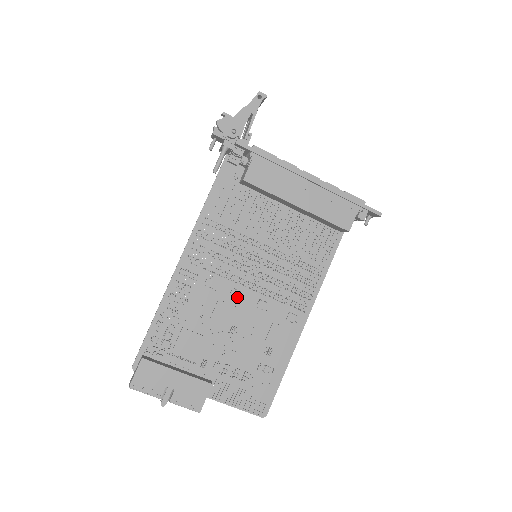
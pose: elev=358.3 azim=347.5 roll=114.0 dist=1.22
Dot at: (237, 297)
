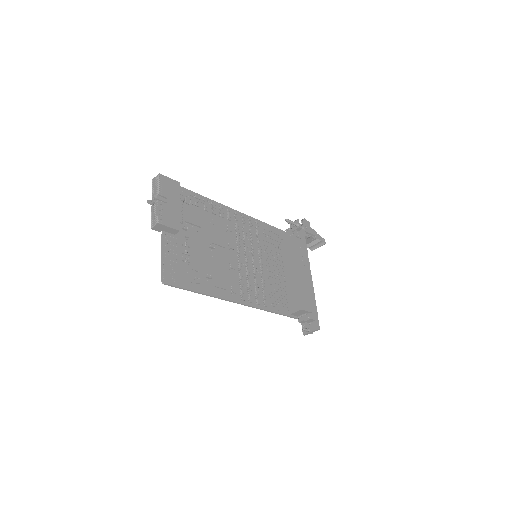
Dot at: (230, 247)
